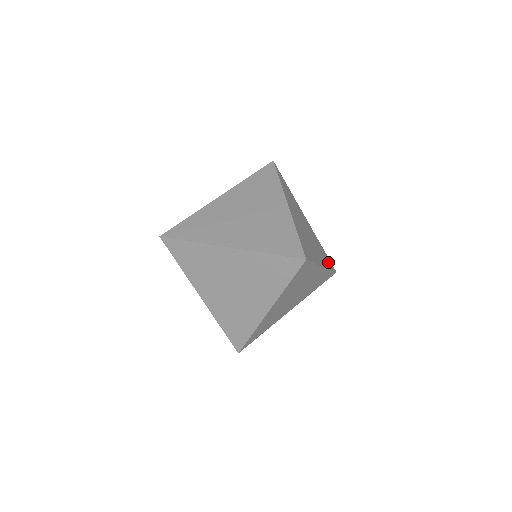
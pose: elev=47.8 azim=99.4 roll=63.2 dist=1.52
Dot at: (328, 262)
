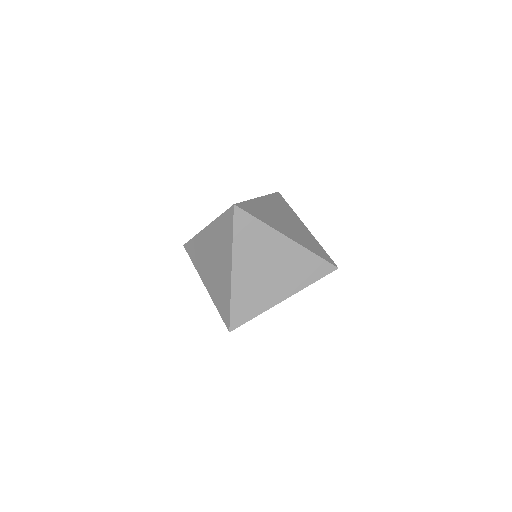
Dot at: (319, 253)
